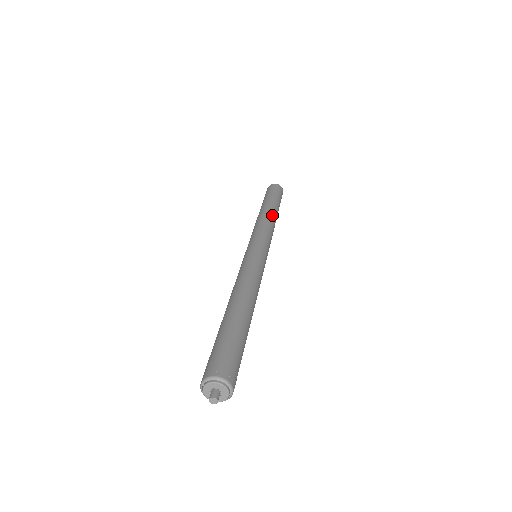
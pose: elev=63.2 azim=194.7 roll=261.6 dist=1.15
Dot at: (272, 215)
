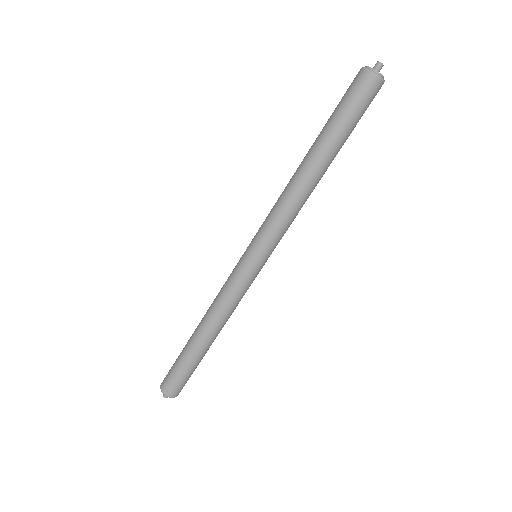
Dot at: (305, 183)
